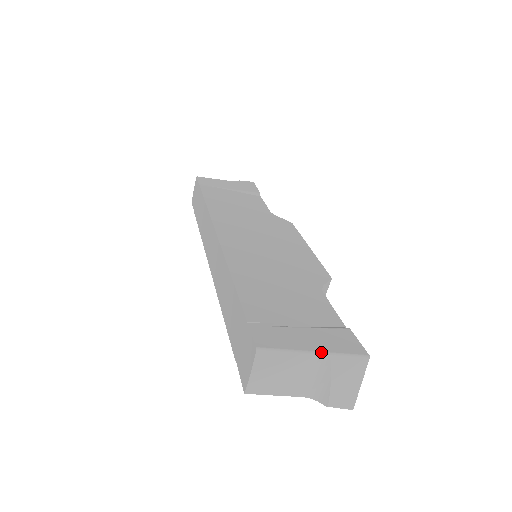
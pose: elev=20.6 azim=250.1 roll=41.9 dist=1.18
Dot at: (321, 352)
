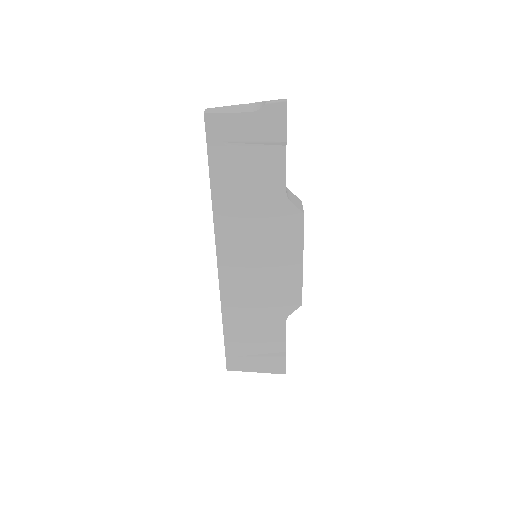
Dot at: (250, 104)
